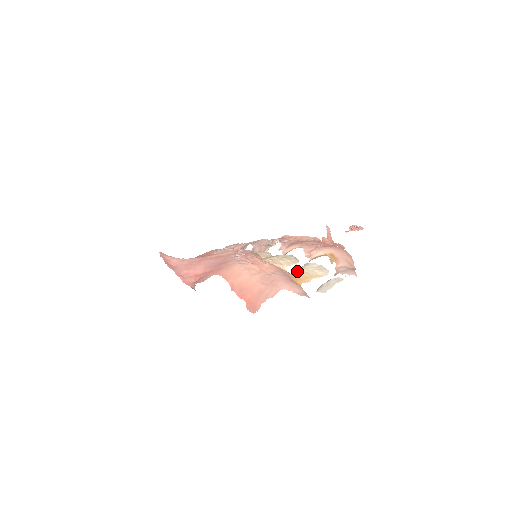
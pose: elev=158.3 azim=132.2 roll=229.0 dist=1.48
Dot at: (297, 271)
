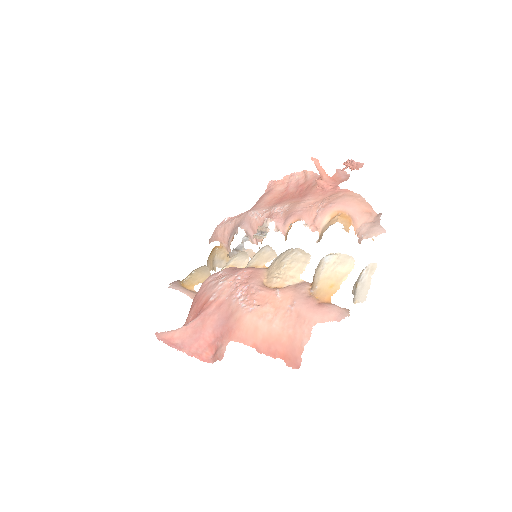
Dot at: (316, 281)
